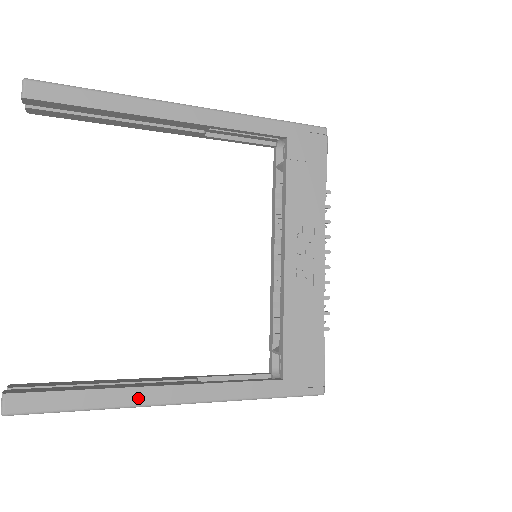
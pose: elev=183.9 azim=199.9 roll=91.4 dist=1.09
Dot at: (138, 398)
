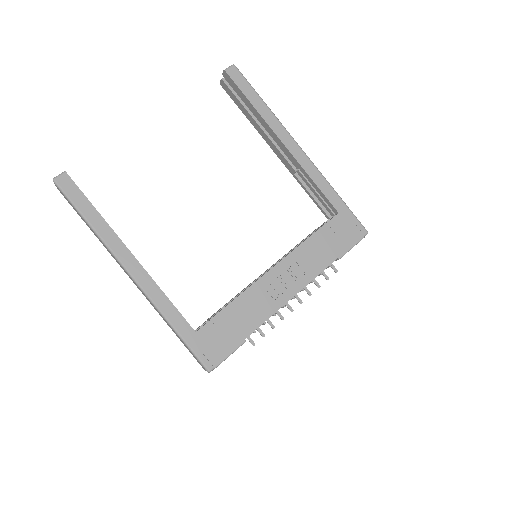
Dot at: (115, 246)
